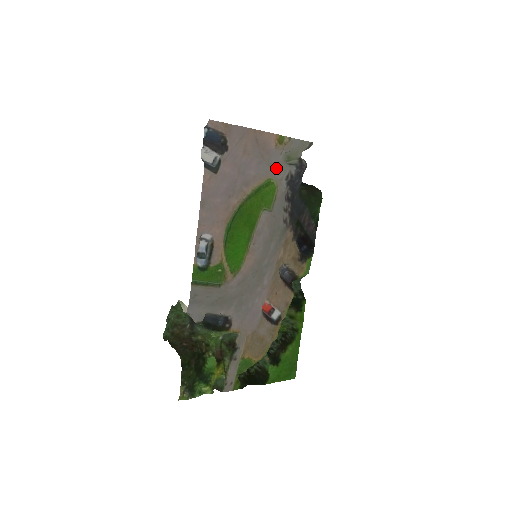
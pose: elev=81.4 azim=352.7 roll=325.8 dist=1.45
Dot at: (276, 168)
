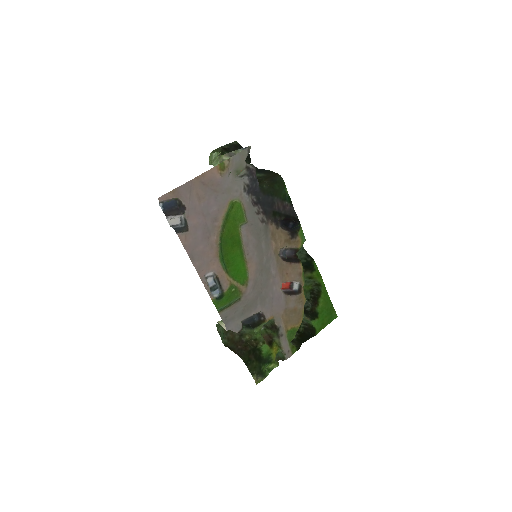
Dot at: (231, 189)
